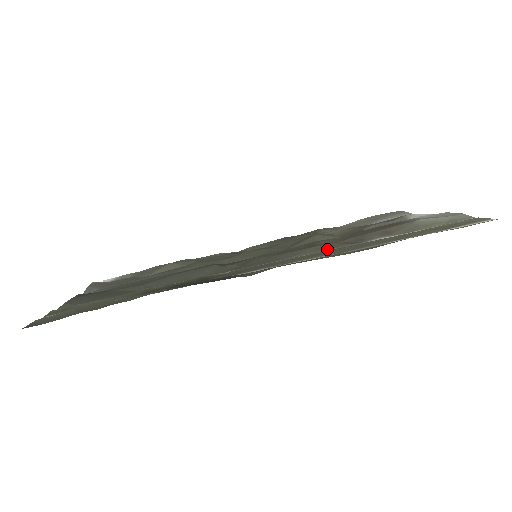
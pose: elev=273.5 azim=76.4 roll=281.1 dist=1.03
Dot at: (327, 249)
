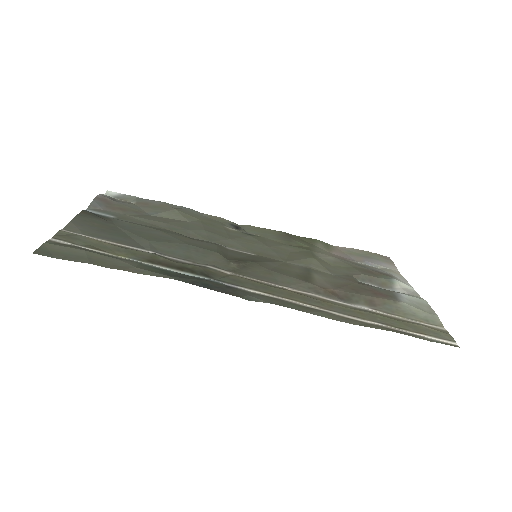
Dot at: (319, 294)
